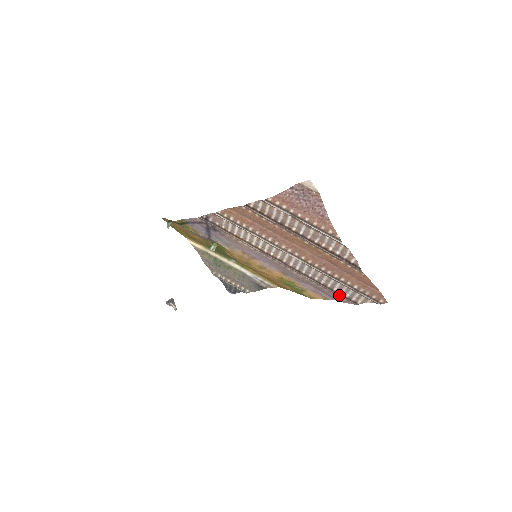
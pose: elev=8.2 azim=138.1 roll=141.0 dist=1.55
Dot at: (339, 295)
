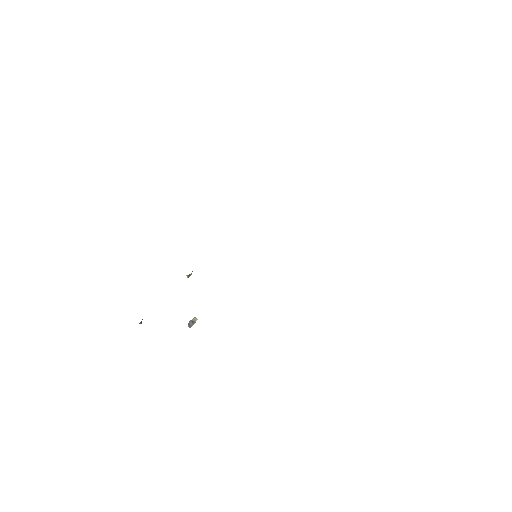
Dot at: occluded
